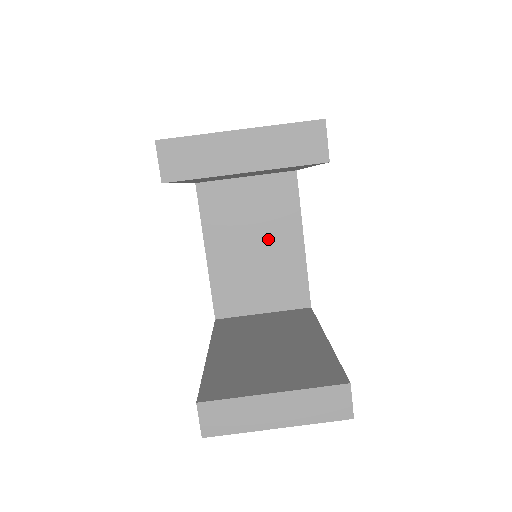
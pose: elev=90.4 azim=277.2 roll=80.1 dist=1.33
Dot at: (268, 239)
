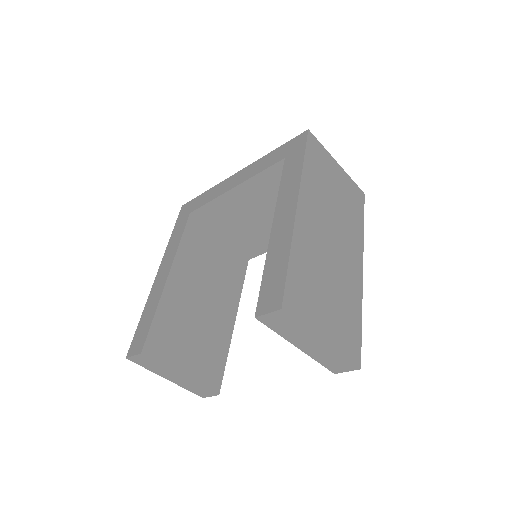
Dot at: occluded
